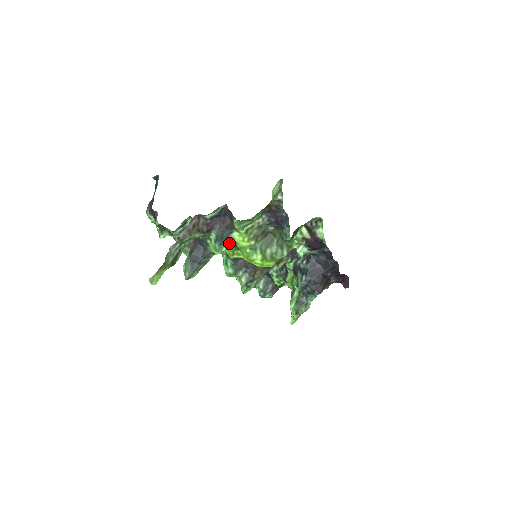
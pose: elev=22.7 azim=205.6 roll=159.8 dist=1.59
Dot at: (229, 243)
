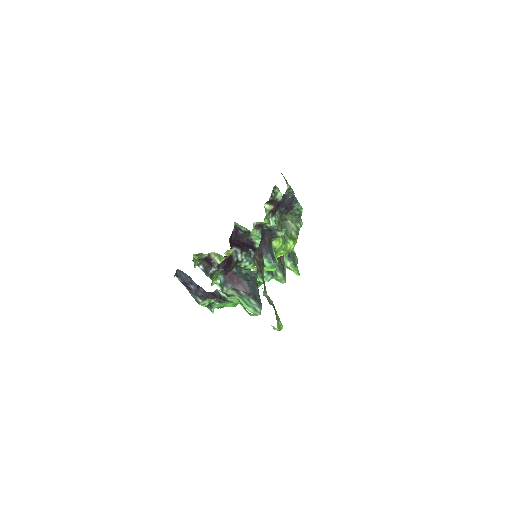
Dot at: (274, 254)
